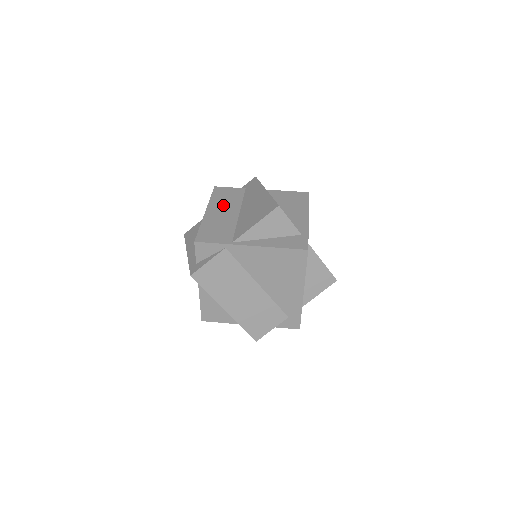
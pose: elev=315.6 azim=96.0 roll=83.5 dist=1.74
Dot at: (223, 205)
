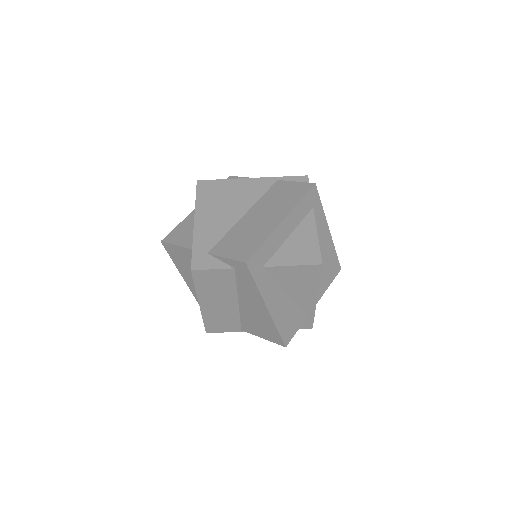
Dot at: (216, 296)
